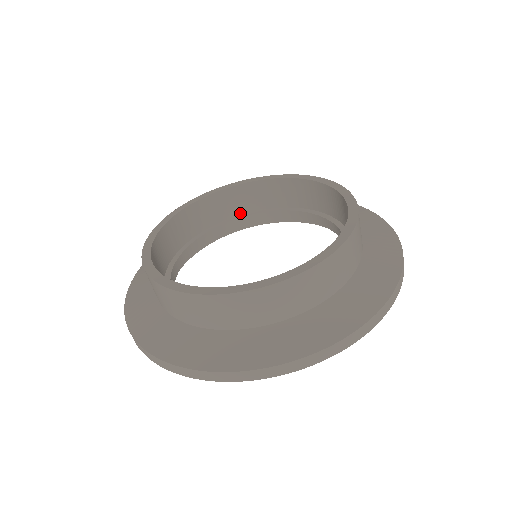
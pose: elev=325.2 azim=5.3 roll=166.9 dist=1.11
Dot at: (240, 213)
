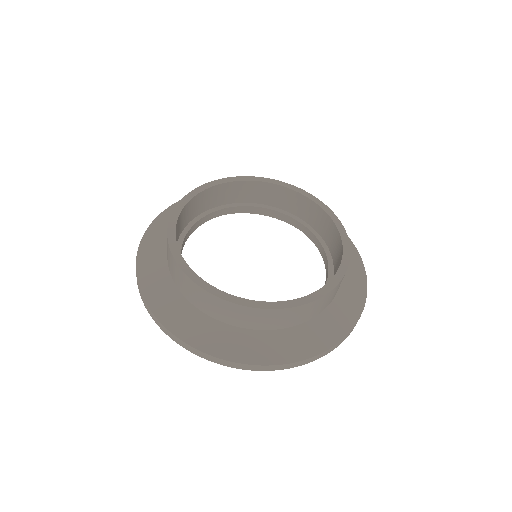
Dot at: (311, 224)
